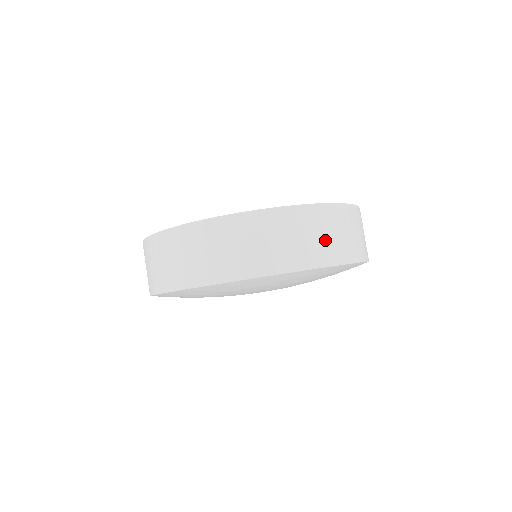
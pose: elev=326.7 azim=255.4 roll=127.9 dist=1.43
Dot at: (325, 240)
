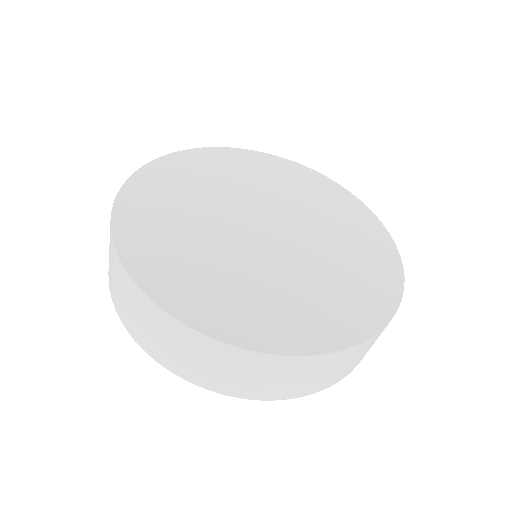
Dot at: occluded
